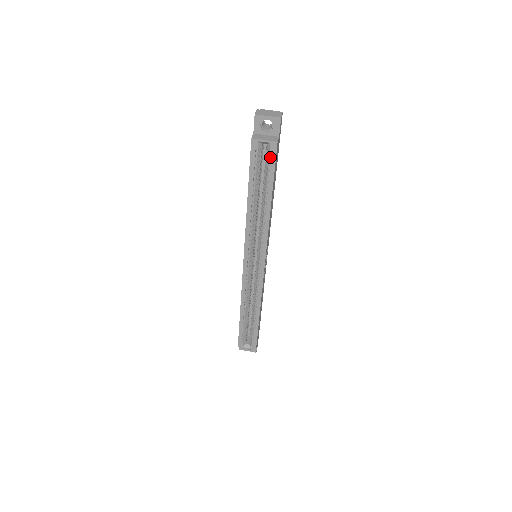
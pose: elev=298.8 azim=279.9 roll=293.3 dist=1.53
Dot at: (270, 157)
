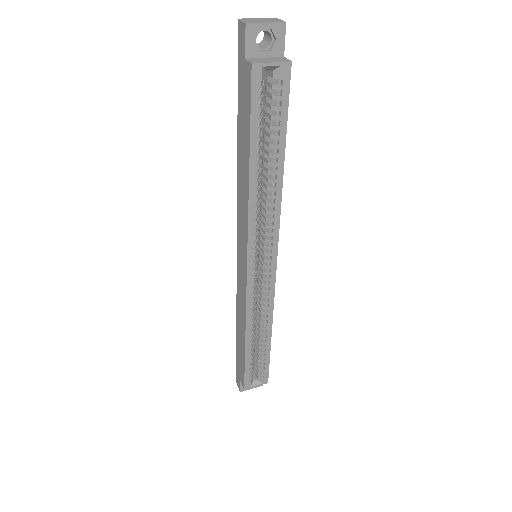
Dot at: (280, 91)
